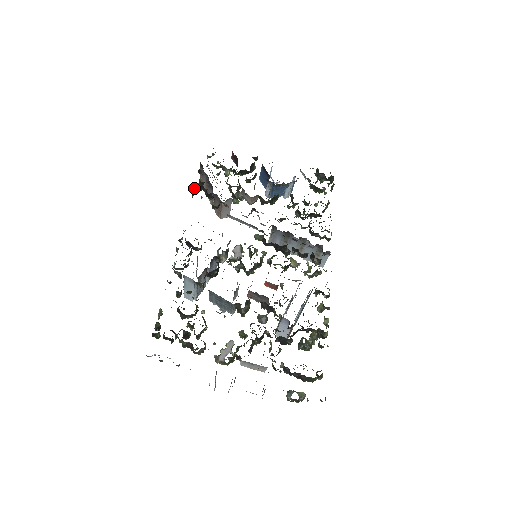
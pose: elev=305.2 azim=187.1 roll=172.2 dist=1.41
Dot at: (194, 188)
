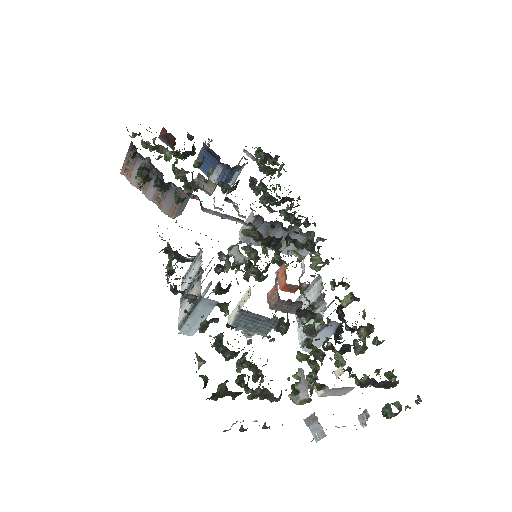
Dot at: (145, 177)
